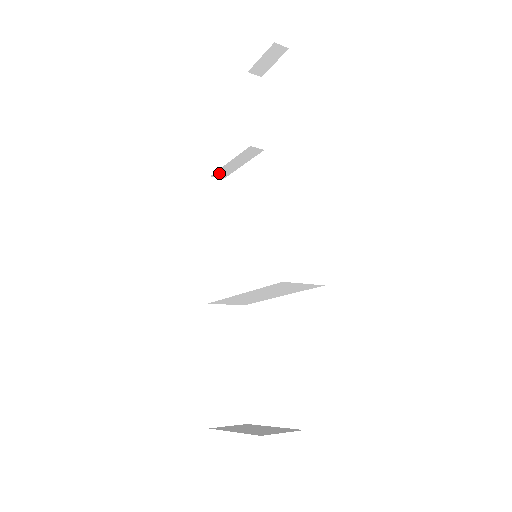
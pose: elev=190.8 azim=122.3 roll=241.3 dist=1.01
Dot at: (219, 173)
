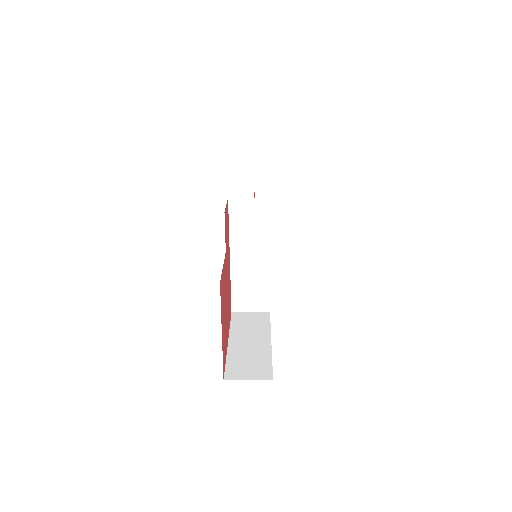
Dot at: occluded
